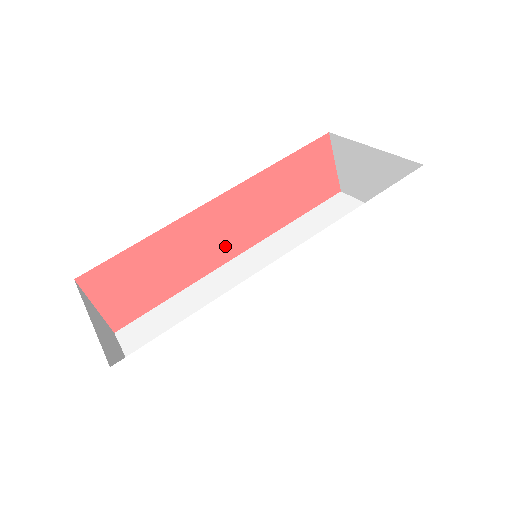
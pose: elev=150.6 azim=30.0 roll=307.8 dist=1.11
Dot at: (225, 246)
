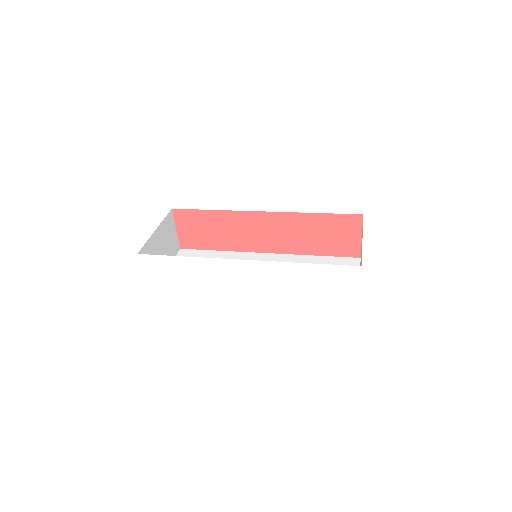
Dot at: (261, 242)
